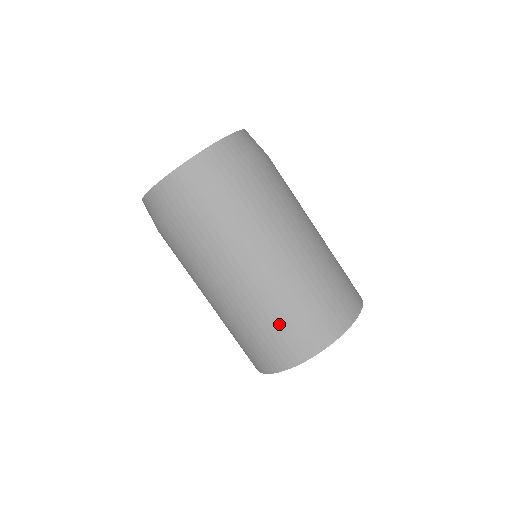
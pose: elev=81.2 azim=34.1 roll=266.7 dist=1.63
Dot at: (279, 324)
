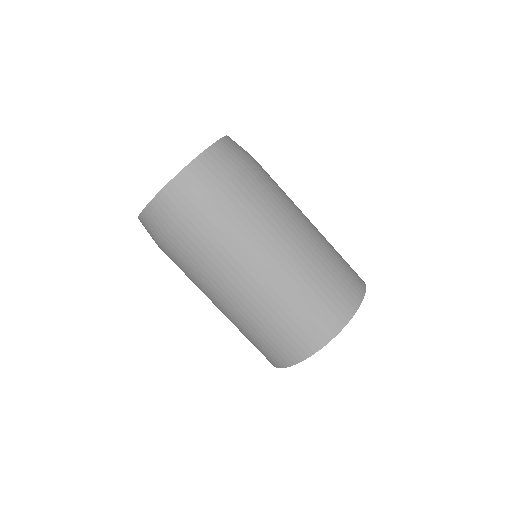
Dot at: (289, 318)
